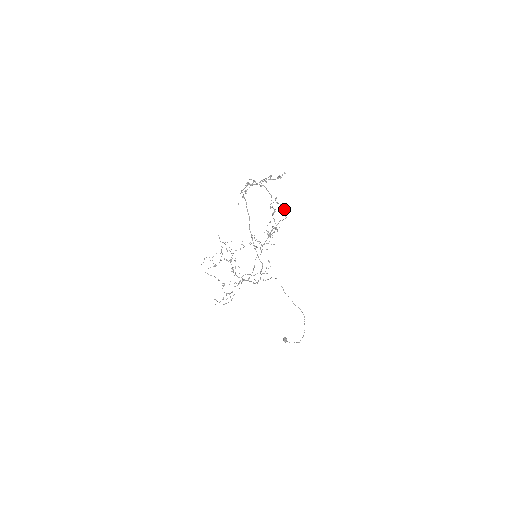
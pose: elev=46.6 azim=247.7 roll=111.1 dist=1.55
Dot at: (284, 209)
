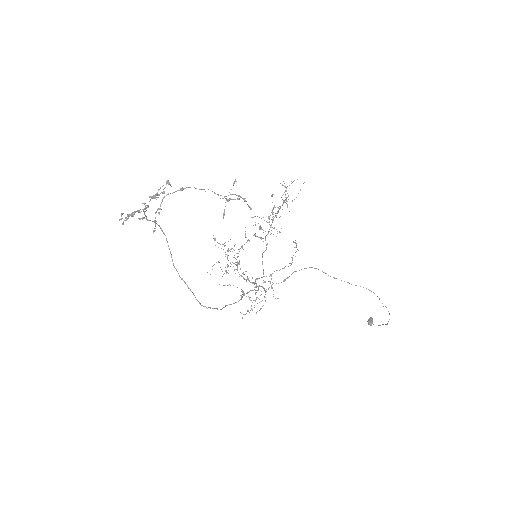
Dot at: (244, 198)
